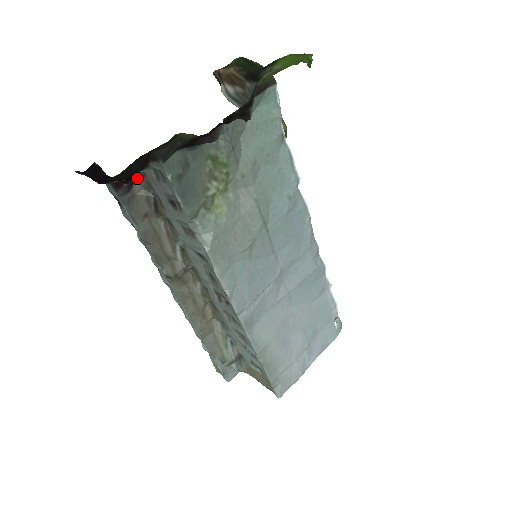
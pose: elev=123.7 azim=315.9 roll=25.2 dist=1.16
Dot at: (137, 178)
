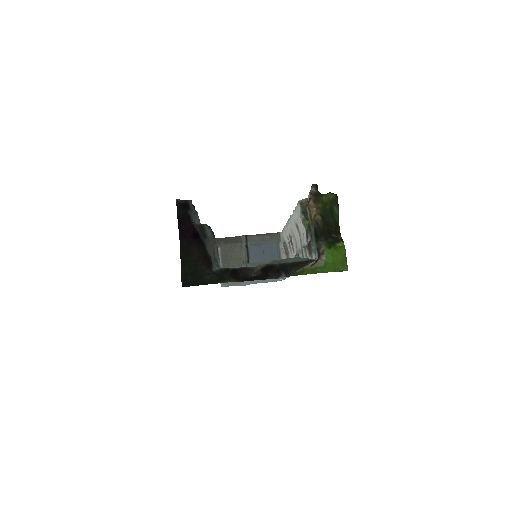
Dot at: (207, 228)
